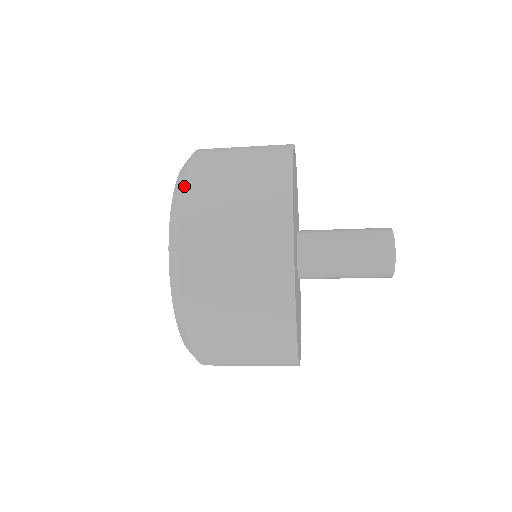
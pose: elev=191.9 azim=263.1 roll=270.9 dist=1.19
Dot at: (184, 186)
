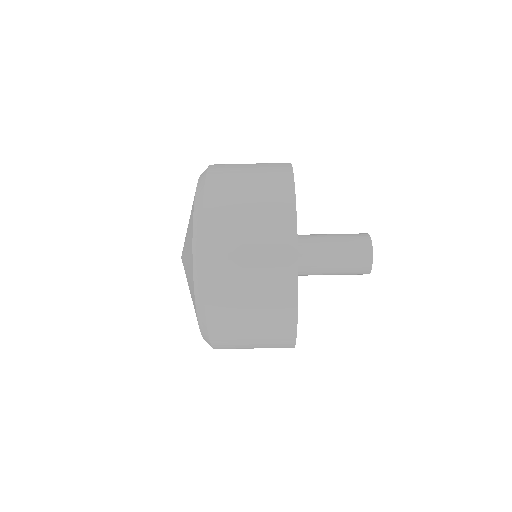
Dot at: (204, 229)
